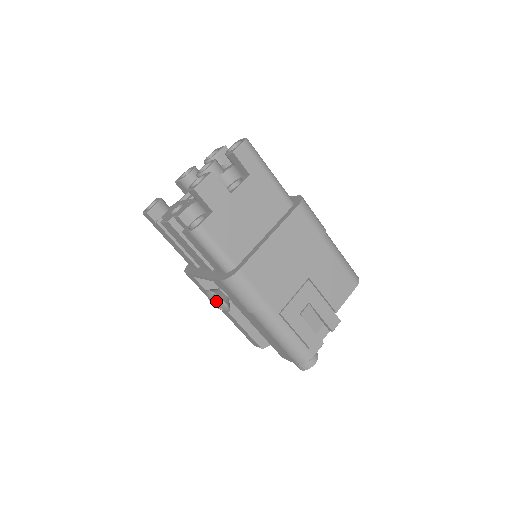
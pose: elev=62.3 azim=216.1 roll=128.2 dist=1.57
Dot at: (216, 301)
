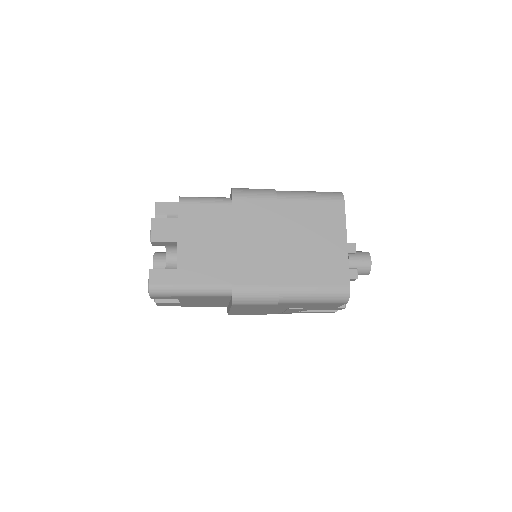
Dot at: occluded
